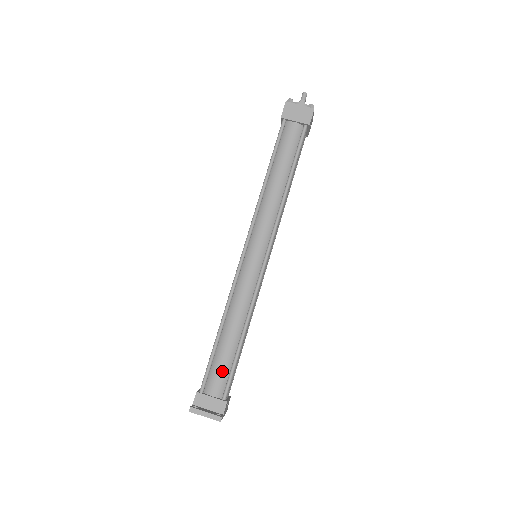
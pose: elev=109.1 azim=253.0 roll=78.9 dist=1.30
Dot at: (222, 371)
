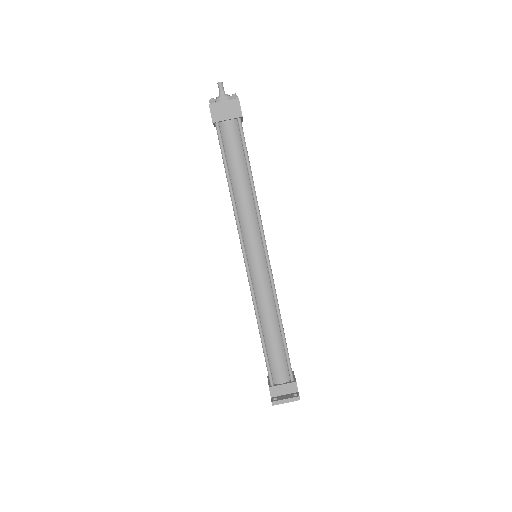
Dot at: (280, 362)
